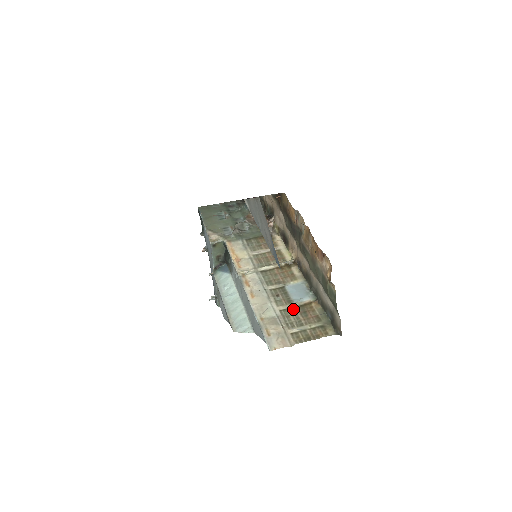
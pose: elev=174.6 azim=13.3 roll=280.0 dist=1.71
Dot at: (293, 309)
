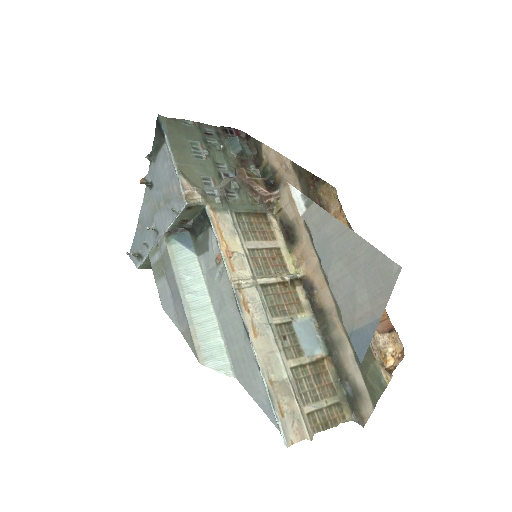
Dot at: (305, 368)
